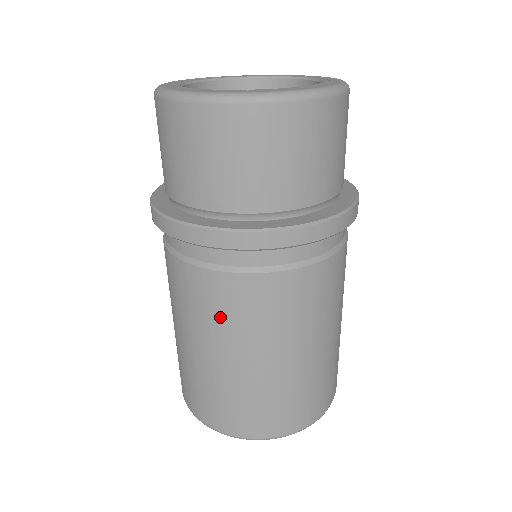
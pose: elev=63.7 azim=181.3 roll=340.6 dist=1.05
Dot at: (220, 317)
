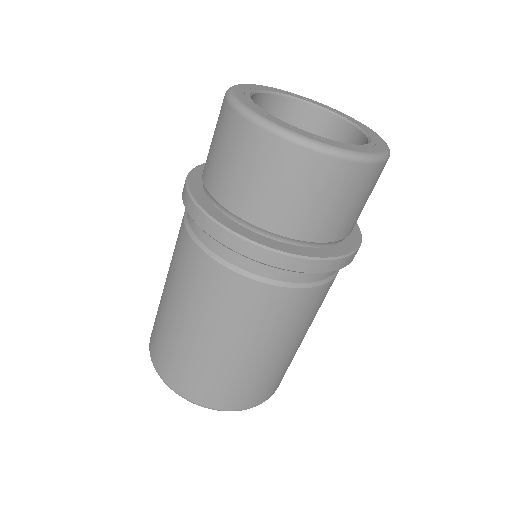
Dot at: (288, 322)
